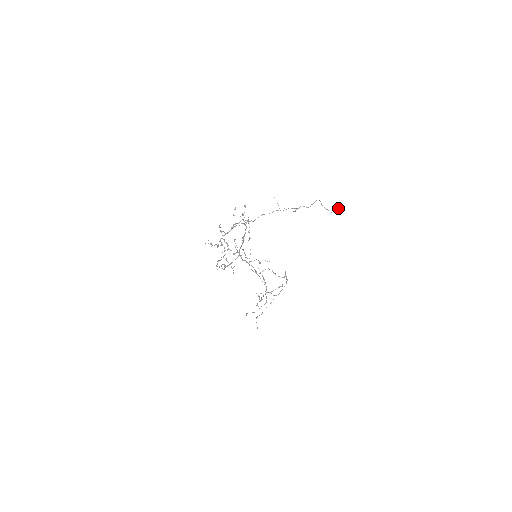
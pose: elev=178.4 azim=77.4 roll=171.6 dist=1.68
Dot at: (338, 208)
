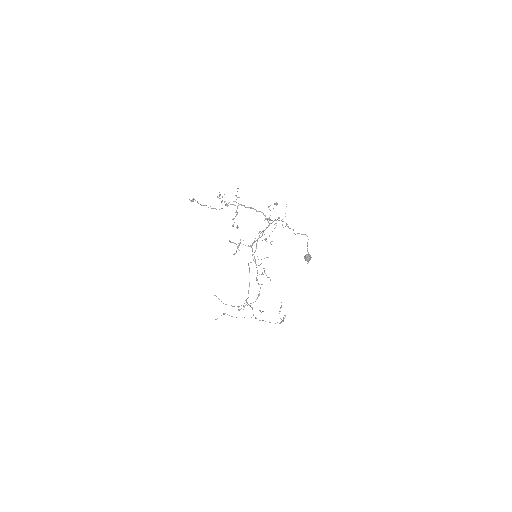
Dot at: (309, 254)
